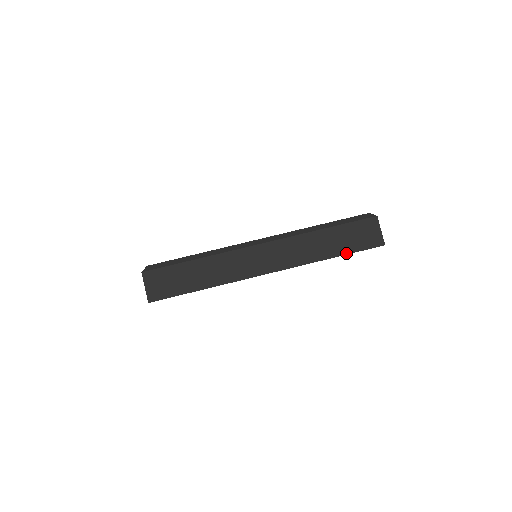
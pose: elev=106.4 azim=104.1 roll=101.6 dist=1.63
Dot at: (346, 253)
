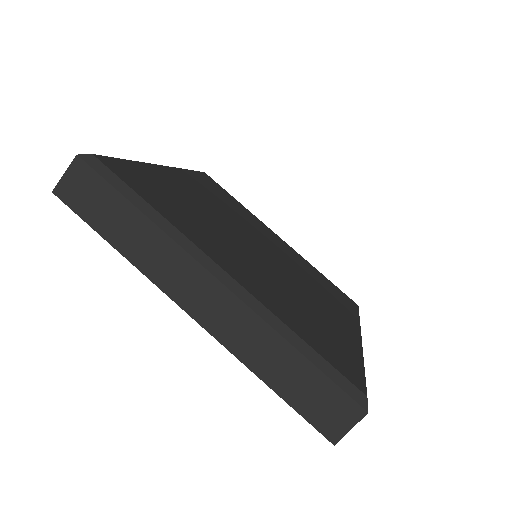
Dot at: (286, 399)
